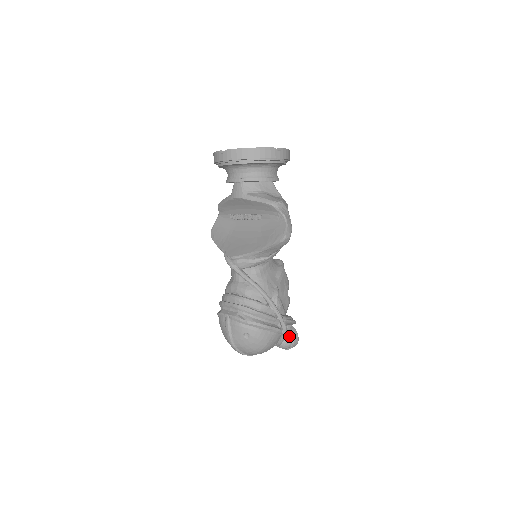
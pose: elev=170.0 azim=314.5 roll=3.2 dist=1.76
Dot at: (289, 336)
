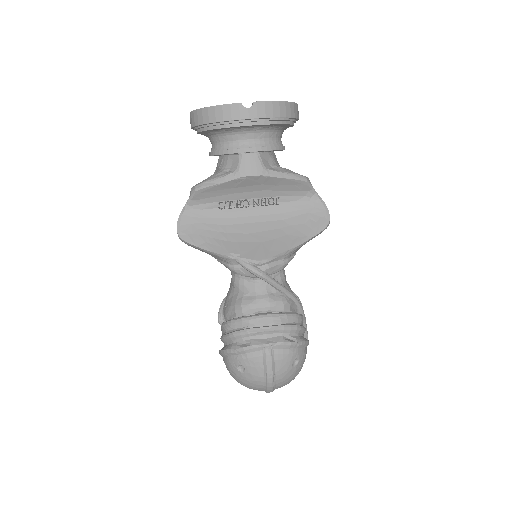
Dot at: occluded
